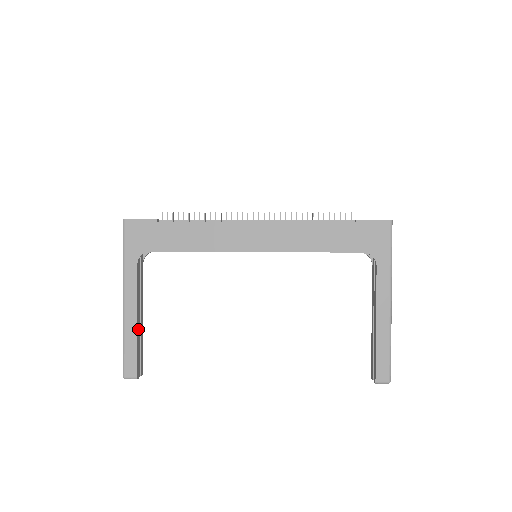
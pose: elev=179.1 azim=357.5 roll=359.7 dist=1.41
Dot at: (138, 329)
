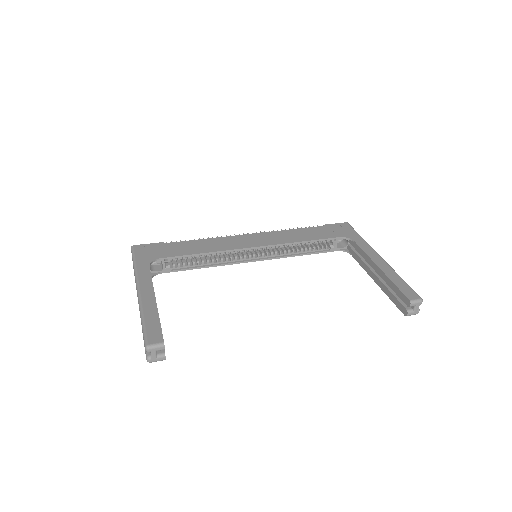
Dot at: (157, 309)
